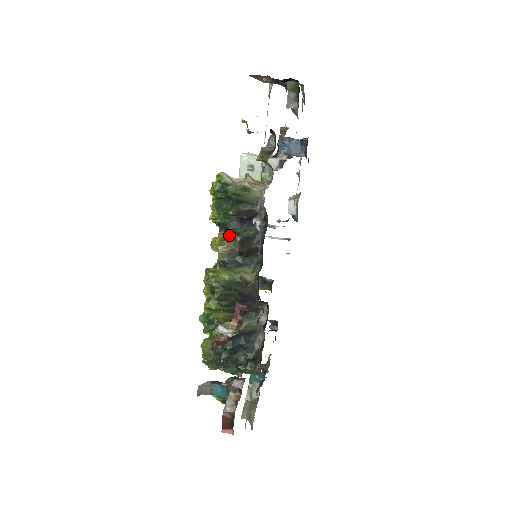
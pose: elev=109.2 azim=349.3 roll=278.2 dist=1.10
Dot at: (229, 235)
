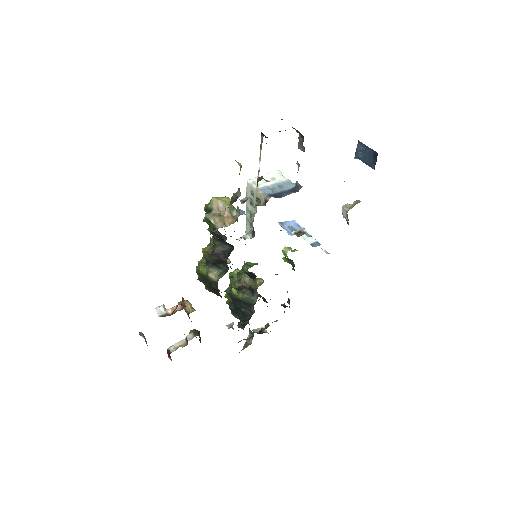
Dot at: (214, 242)
